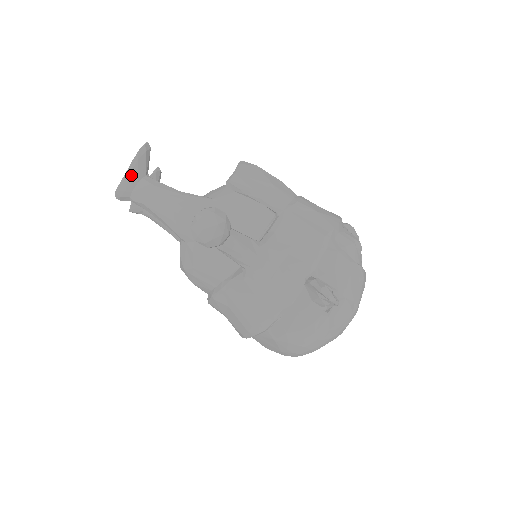
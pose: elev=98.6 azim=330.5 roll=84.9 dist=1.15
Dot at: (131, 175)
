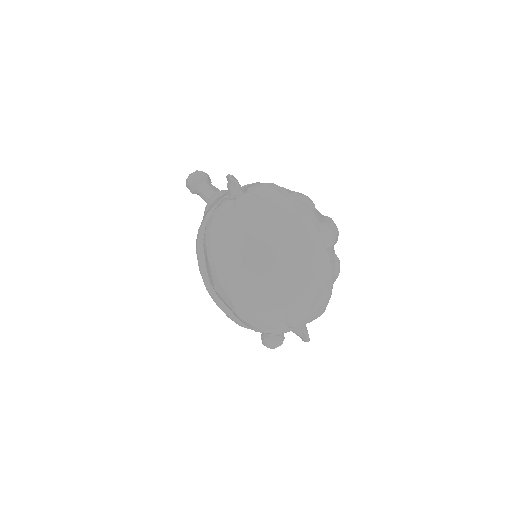
Dot at: occluded
